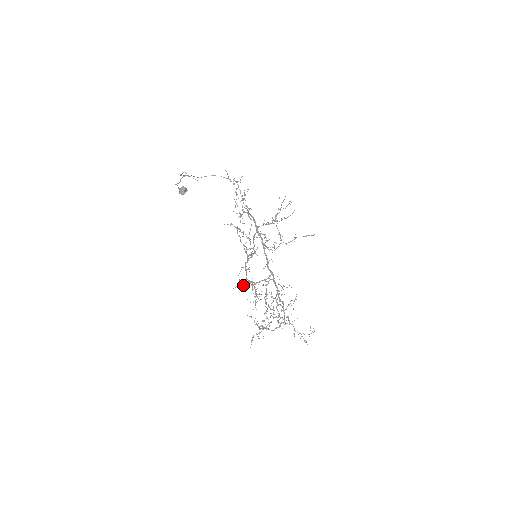
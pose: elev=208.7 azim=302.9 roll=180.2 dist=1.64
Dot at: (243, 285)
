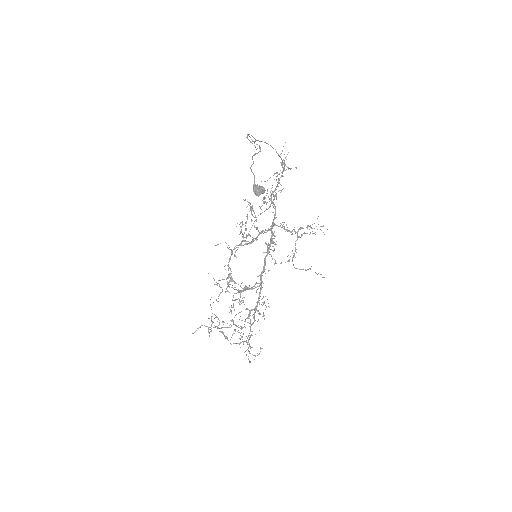
Dot at: occluded
